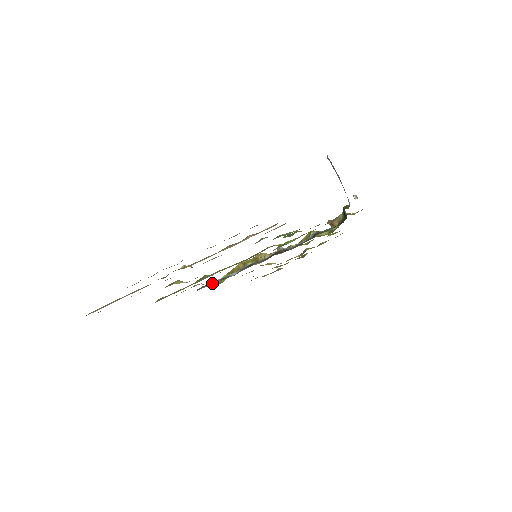
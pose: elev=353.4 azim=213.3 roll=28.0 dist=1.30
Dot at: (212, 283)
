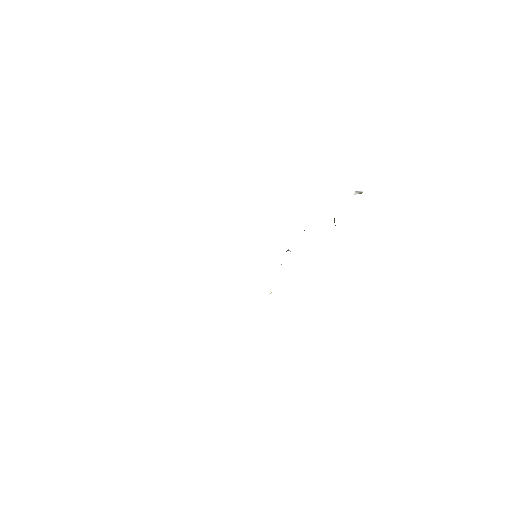
Dot at: occluded
